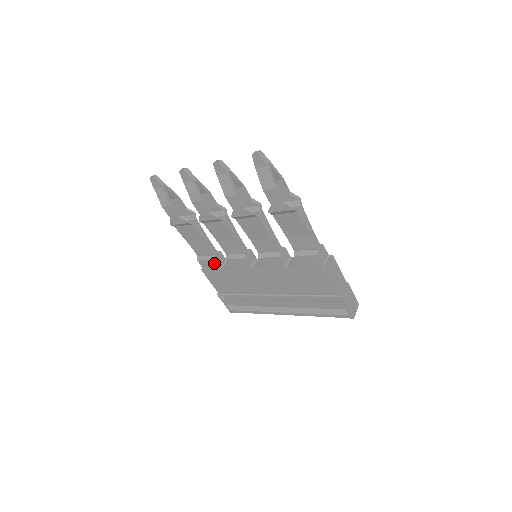
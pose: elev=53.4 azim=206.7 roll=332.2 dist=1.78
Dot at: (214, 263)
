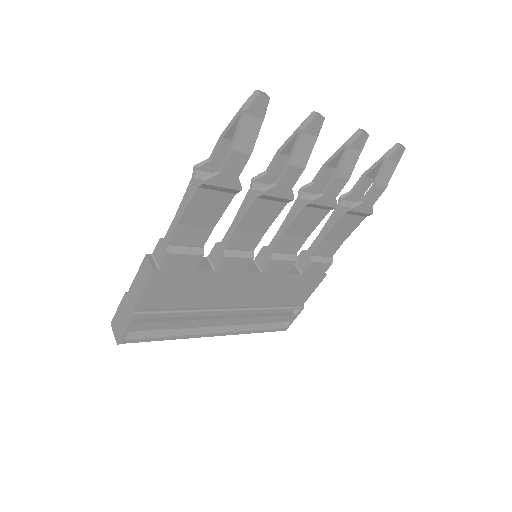
Dot at: (195, 260)
